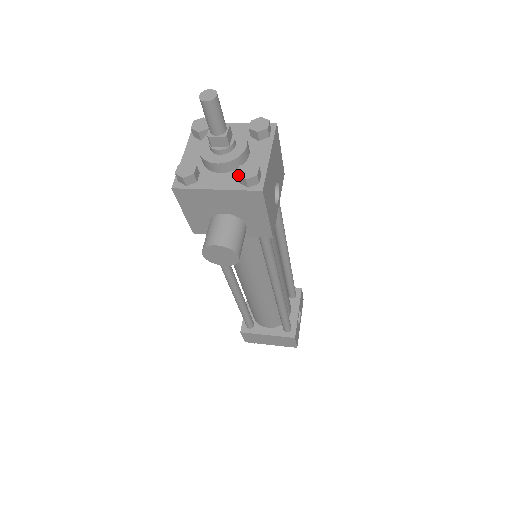
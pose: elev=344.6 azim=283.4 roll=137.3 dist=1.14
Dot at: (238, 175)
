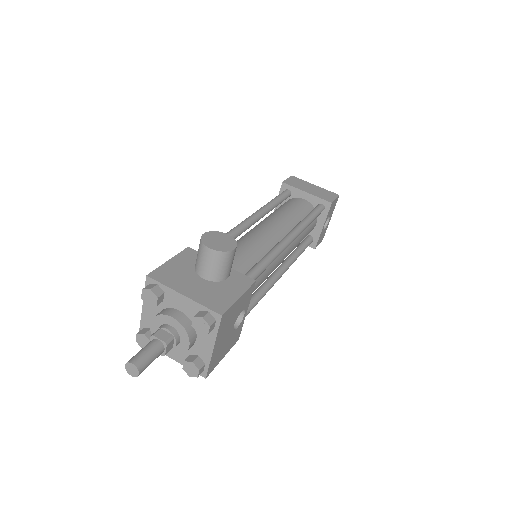
Dot at: occluded
